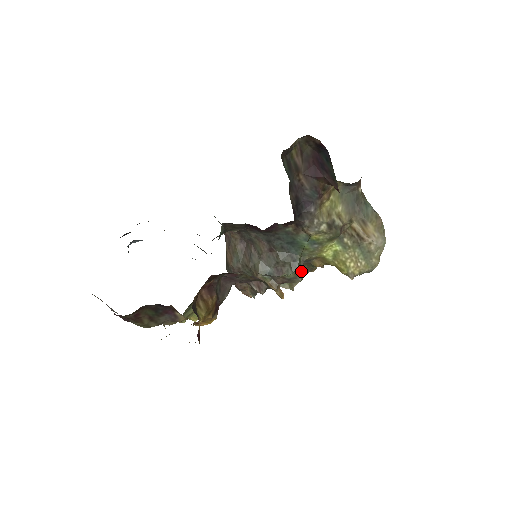
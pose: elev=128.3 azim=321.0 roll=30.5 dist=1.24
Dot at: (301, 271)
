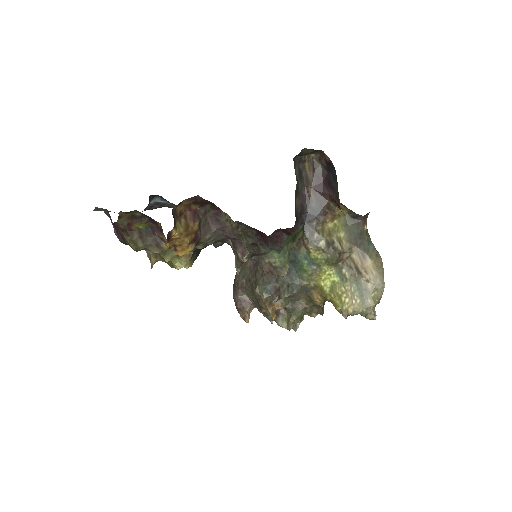
Dot at: (288, 264)
